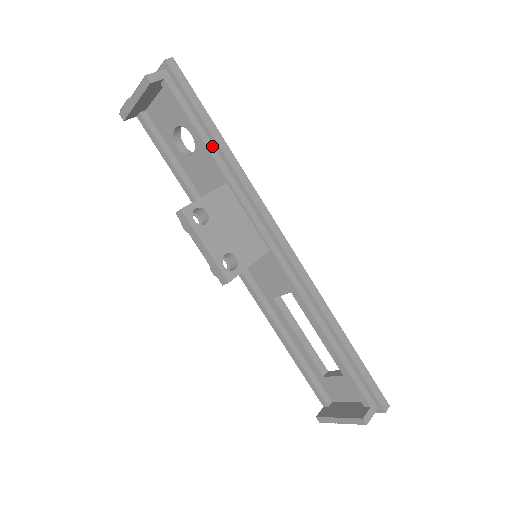
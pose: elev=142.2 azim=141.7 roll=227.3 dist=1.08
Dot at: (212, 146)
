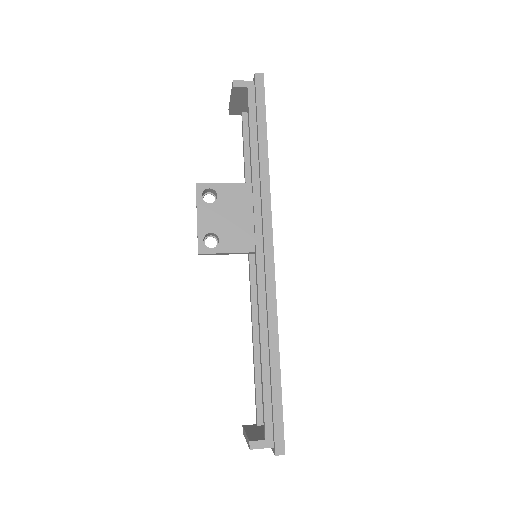
Dot at: (256, 150)
